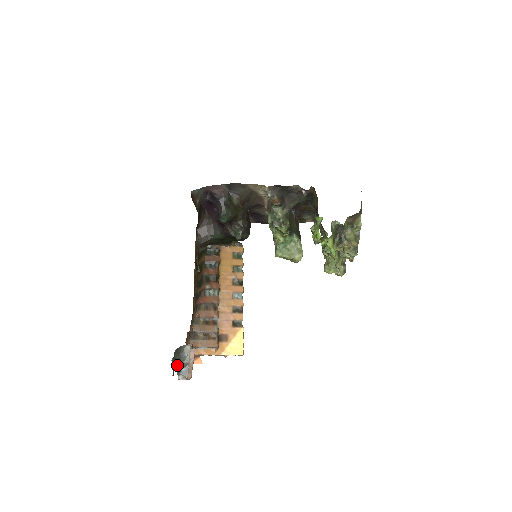
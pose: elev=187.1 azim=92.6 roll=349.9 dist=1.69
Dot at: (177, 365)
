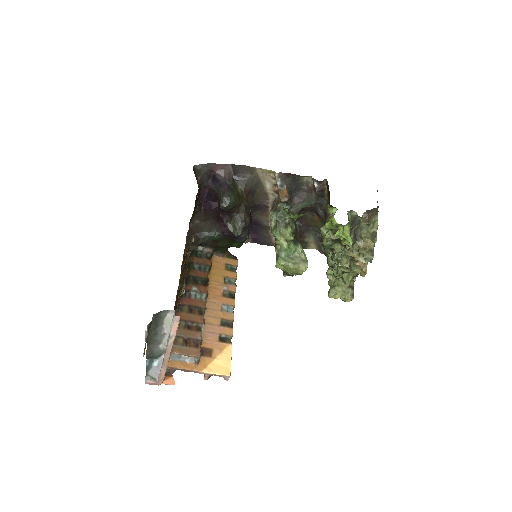
Dot at: (149, 350)
